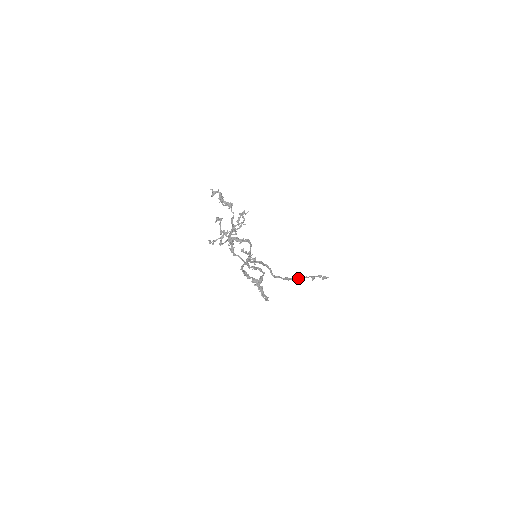
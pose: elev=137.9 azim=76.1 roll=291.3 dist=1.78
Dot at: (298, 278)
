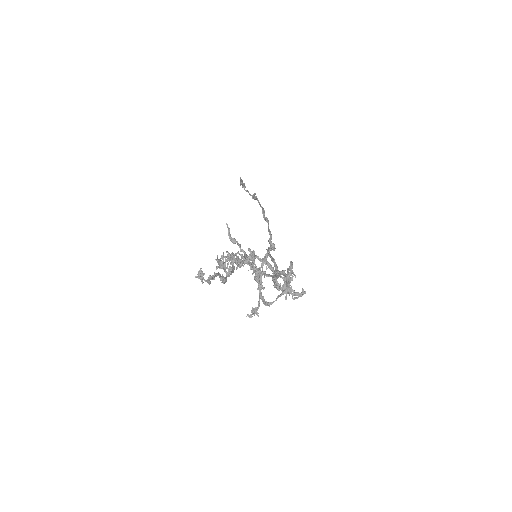
Dot at: (265, 218)
